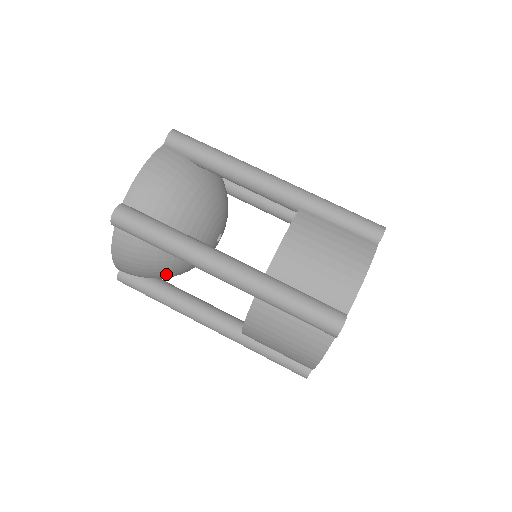
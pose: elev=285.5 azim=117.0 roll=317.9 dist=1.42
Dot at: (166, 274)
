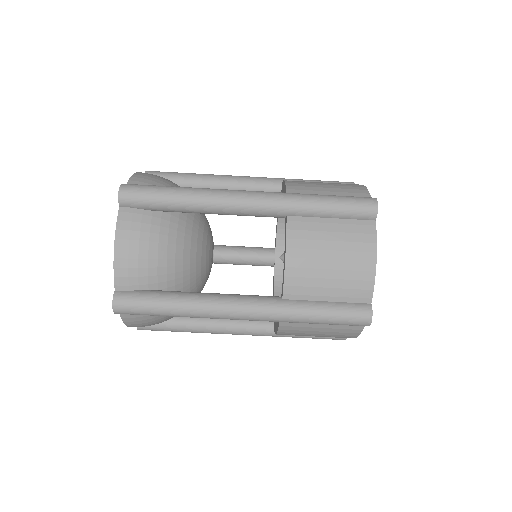
Dot at: occluded
